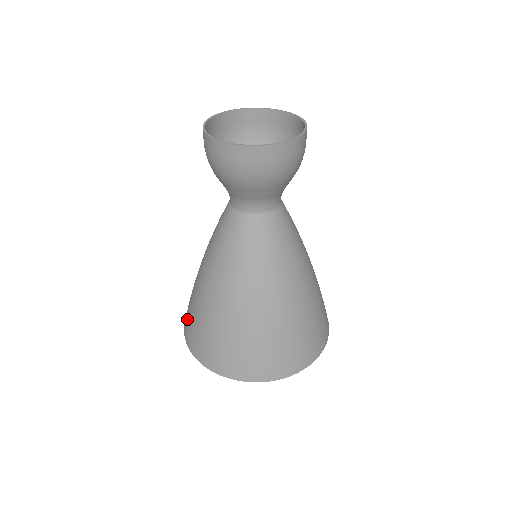
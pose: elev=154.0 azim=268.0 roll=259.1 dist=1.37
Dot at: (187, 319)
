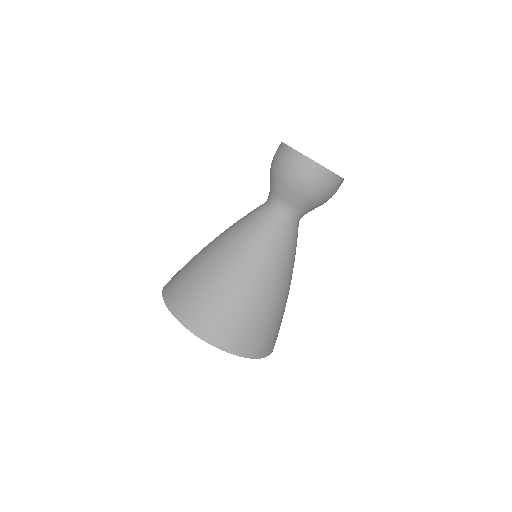
Dot at: (192, 307)
